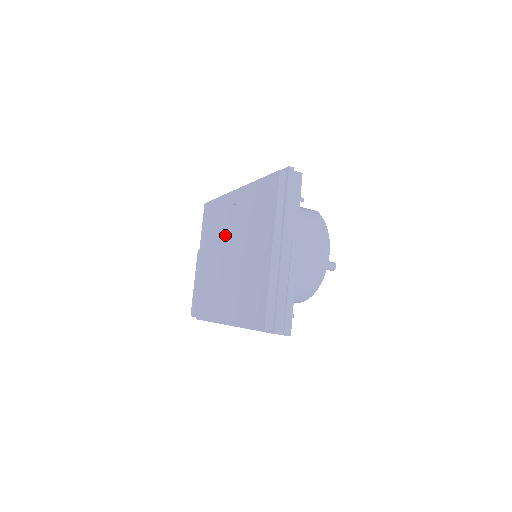
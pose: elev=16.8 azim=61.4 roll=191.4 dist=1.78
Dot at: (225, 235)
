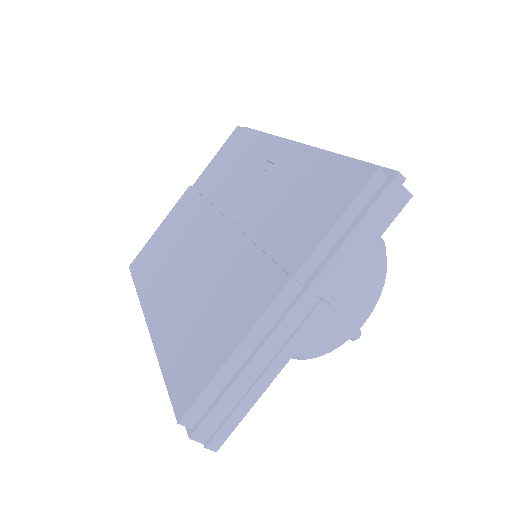
Dot at: (230, 198)
